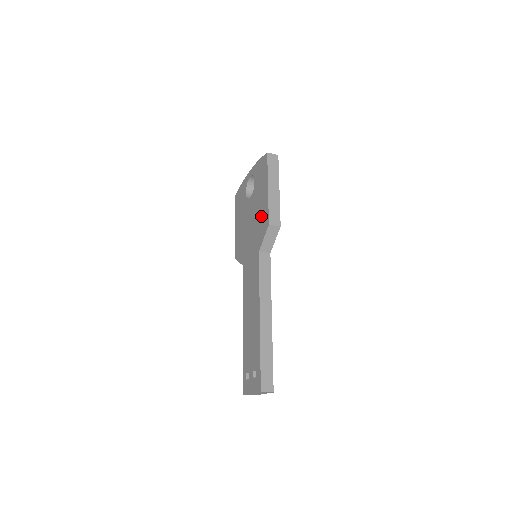
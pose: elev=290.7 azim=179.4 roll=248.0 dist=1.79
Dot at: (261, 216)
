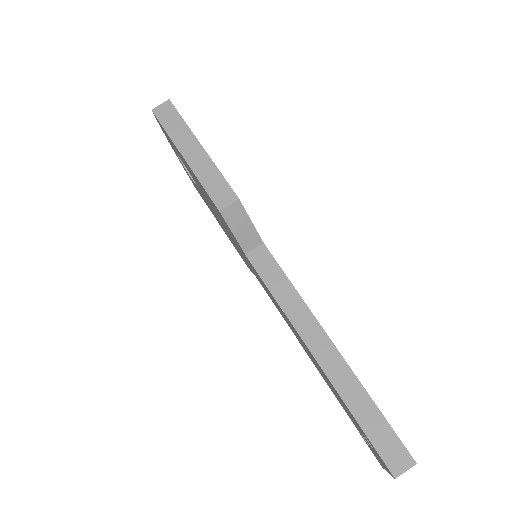
Dot at: (211, 203)
